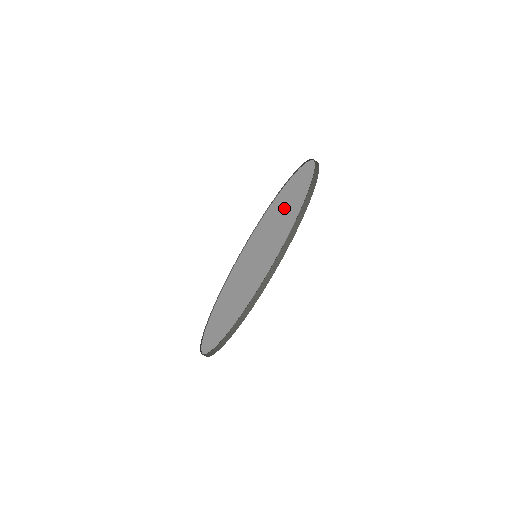
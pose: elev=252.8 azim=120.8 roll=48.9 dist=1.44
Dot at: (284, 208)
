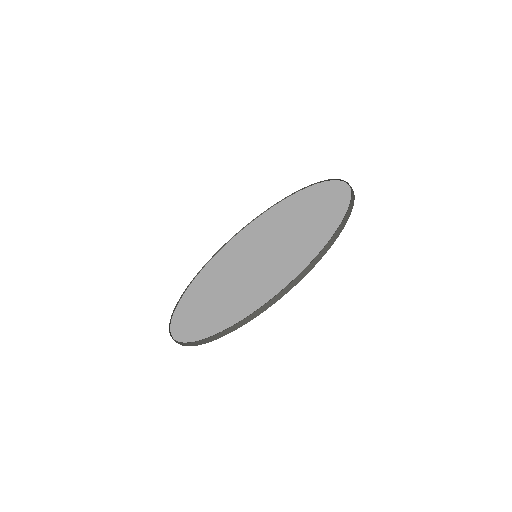
Dot at: (292, 215)
